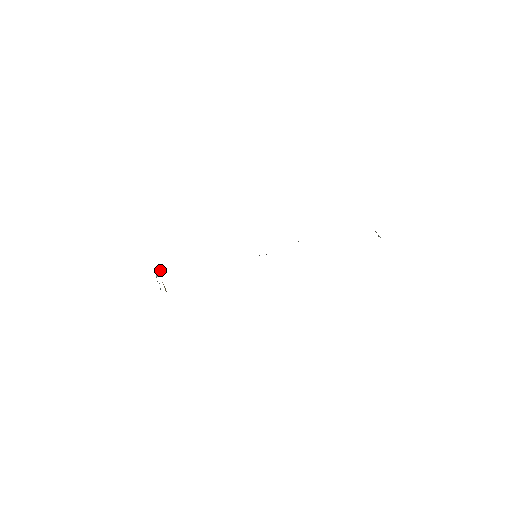
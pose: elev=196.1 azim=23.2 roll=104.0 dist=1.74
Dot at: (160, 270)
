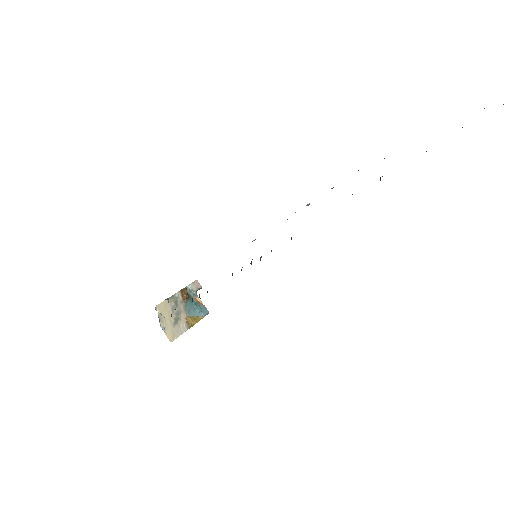
Dot at: (183, 294)
